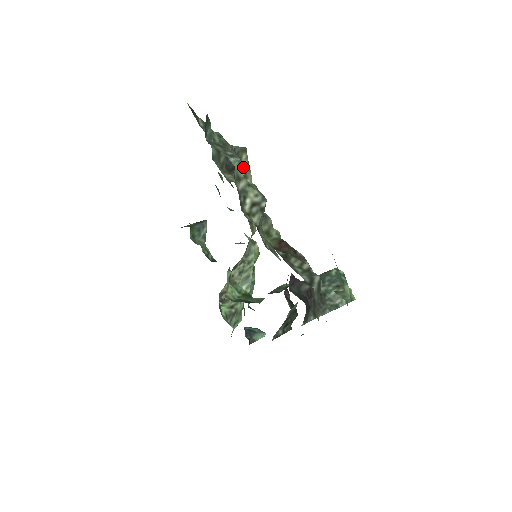
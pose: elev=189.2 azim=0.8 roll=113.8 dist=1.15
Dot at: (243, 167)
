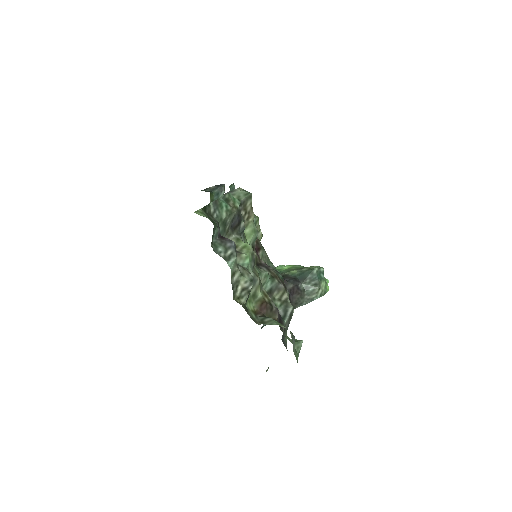
Dot at: (247, 211)
